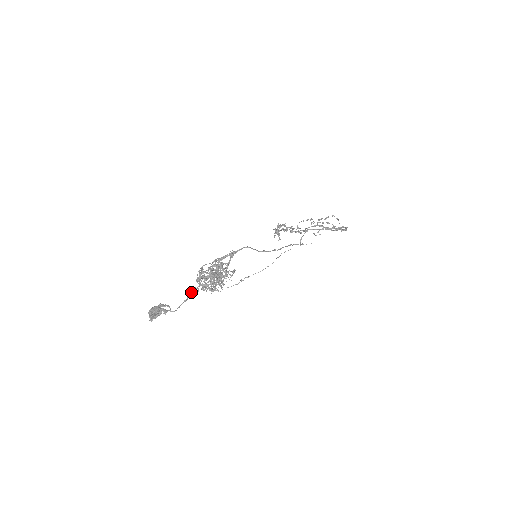
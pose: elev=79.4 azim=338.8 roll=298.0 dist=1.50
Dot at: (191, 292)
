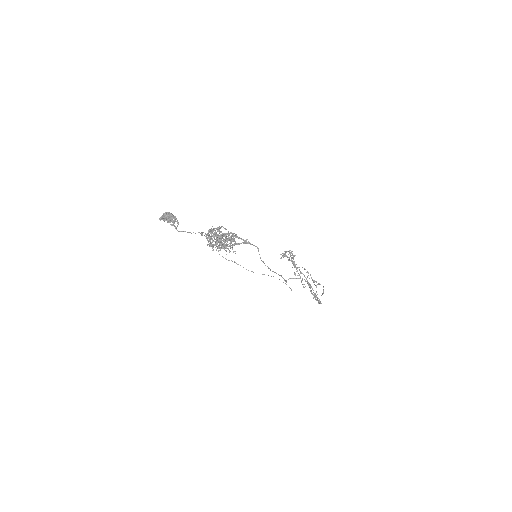
Dot at: (199, 232)
